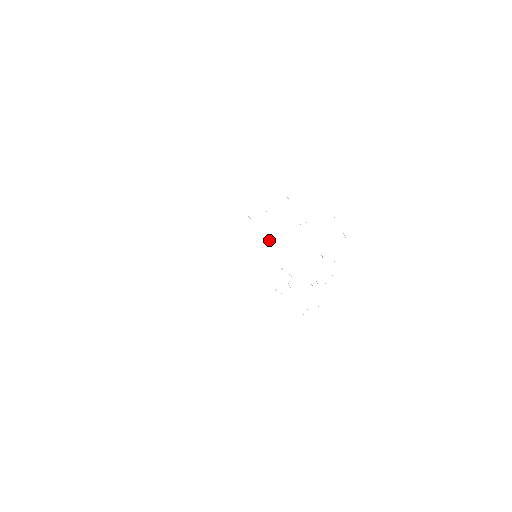
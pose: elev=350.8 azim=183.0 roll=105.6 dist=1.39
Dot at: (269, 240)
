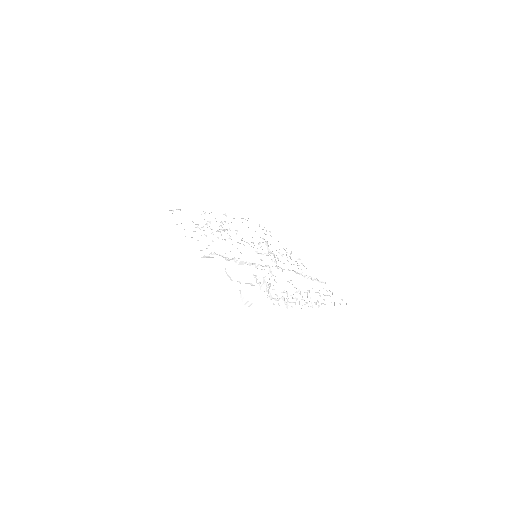
Dot at: (273, 259)
